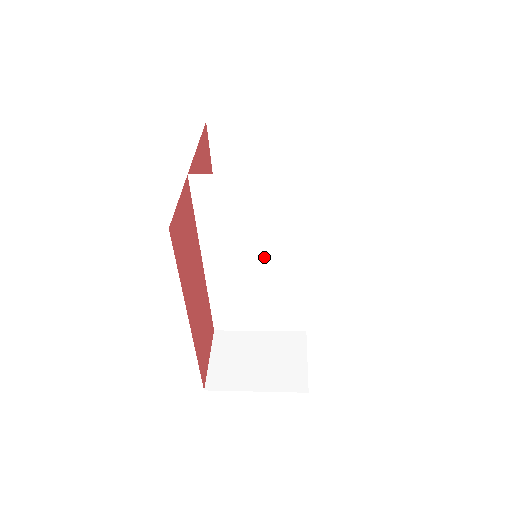
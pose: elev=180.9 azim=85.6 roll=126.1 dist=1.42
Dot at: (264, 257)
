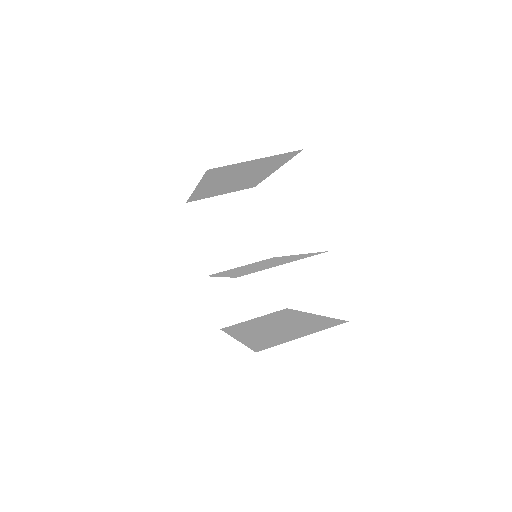
Dot at: (267, 263)
